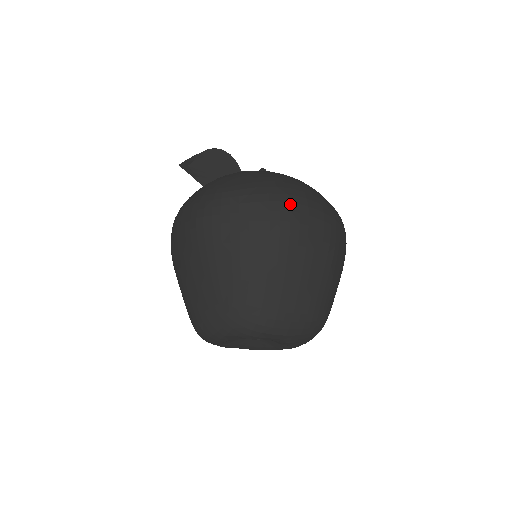
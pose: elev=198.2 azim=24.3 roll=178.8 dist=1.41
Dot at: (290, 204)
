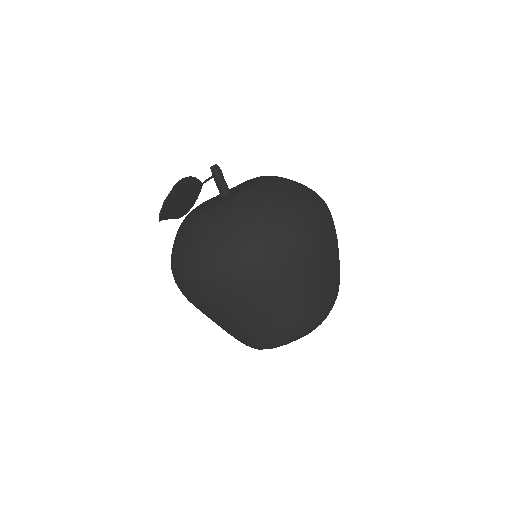
Dot at: (308, 228)
